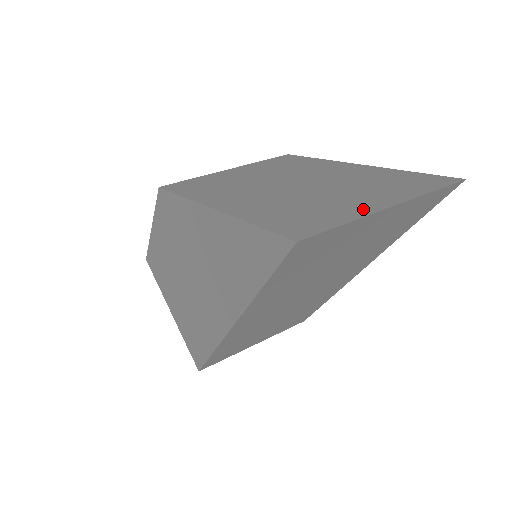
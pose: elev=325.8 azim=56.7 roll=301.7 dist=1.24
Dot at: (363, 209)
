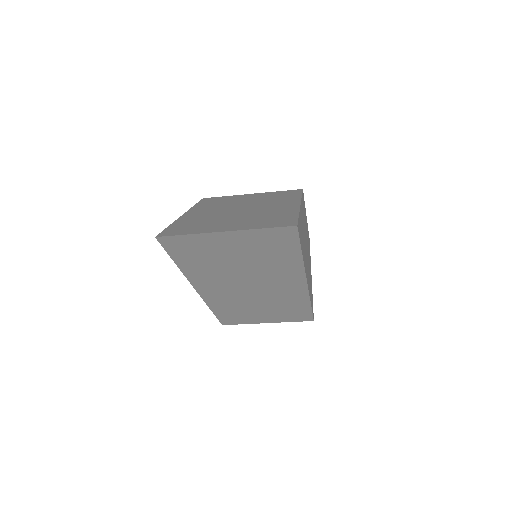
Dot at: (213, 230)
